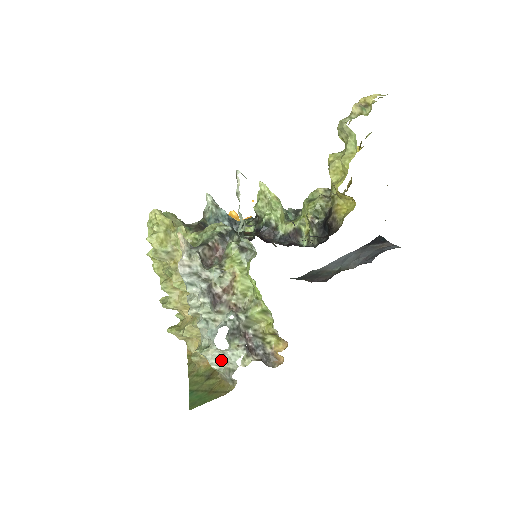
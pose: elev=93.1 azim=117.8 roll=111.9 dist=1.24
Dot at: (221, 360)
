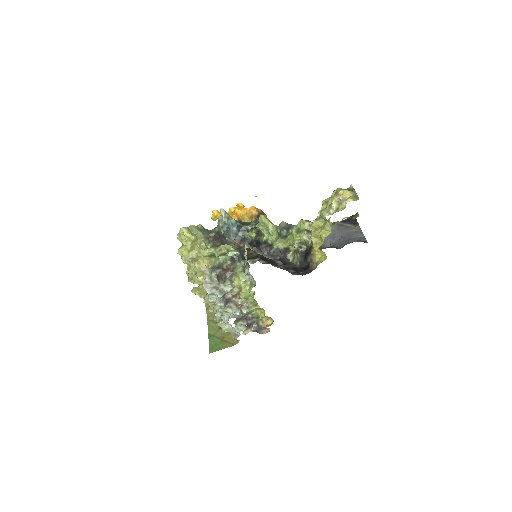
Dot at: (230, 329)
